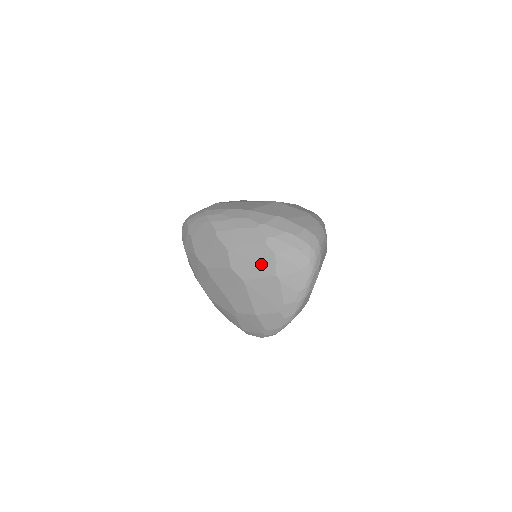
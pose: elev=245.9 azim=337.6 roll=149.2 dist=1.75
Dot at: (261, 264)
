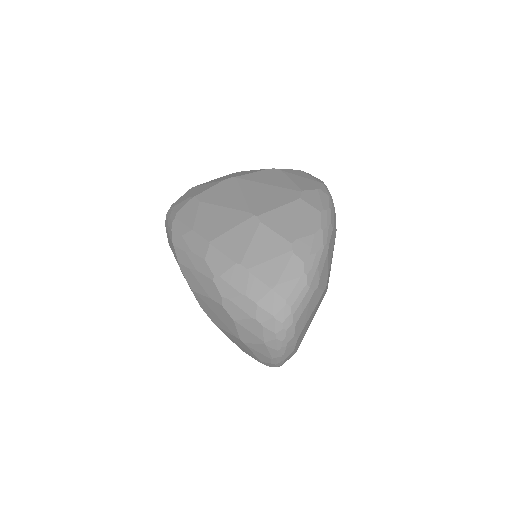
Dot at: (224, 321)
